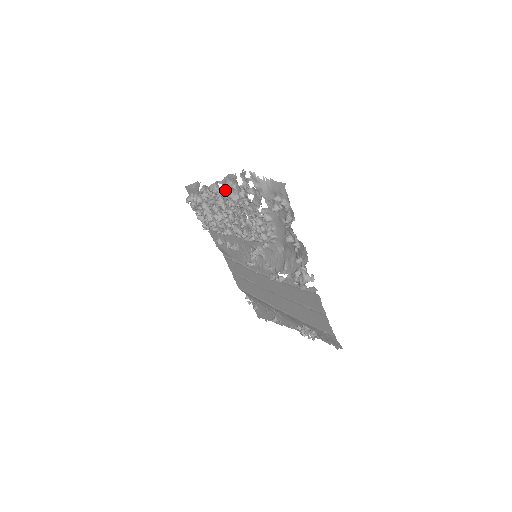
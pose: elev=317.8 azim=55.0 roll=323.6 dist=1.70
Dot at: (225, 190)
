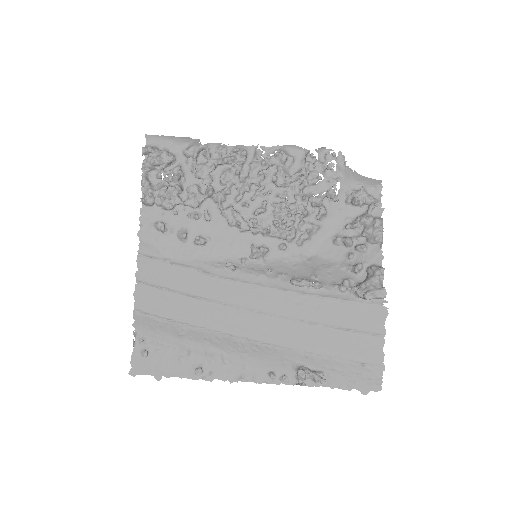
Dot at: (276, 157)
